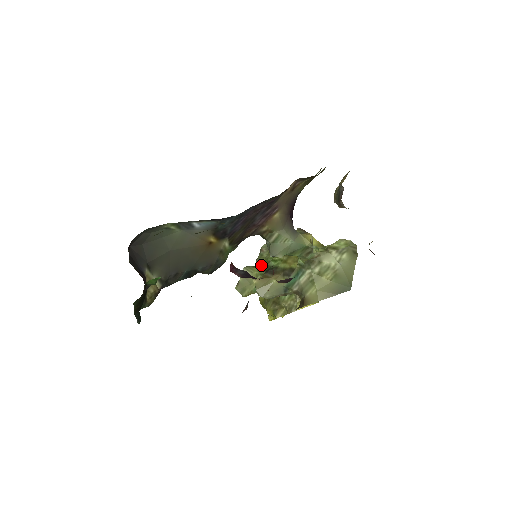
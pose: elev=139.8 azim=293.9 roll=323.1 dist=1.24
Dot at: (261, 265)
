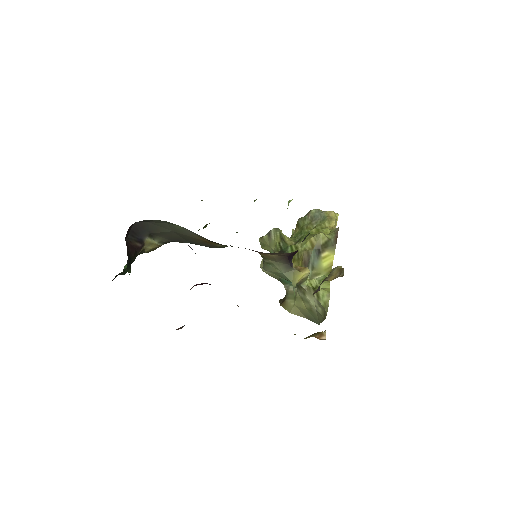
Dot at: (299, 227)
